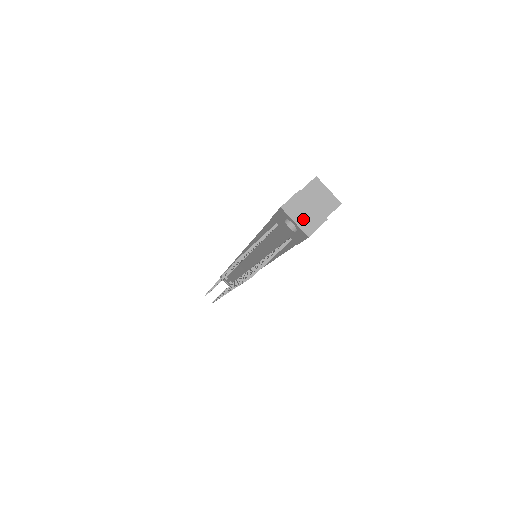
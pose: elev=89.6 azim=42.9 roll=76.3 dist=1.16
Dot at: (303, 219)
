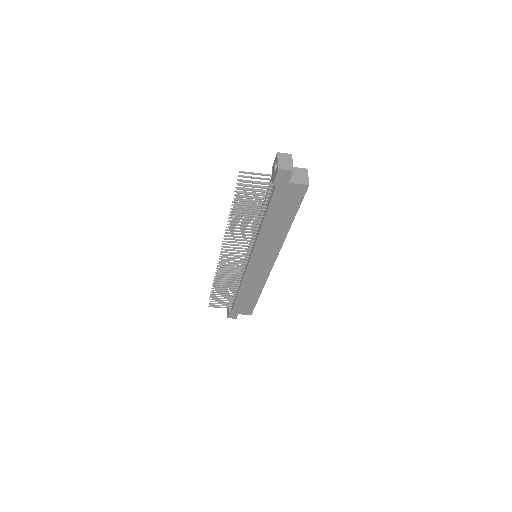
Dot at: (283, 162)
